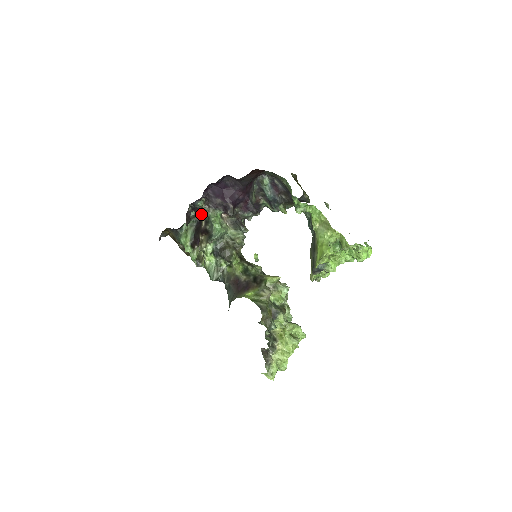
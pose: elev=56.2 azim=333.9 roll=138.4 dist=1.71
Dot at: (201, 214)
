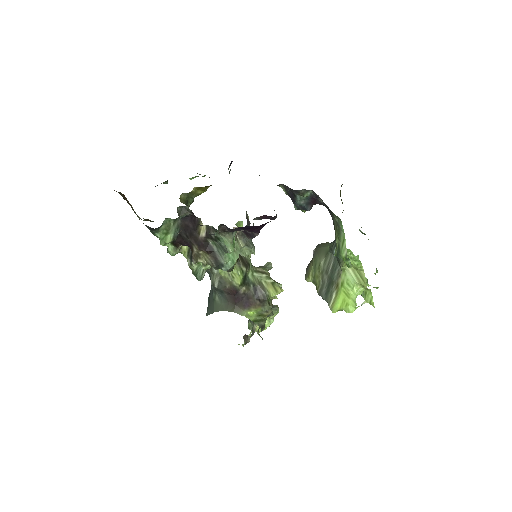
Dot at: (203, 225)
